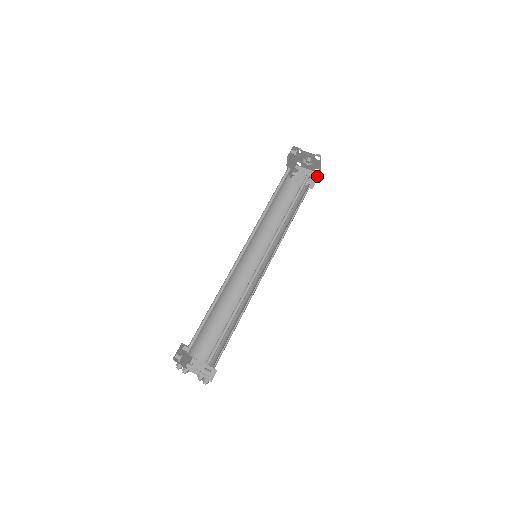
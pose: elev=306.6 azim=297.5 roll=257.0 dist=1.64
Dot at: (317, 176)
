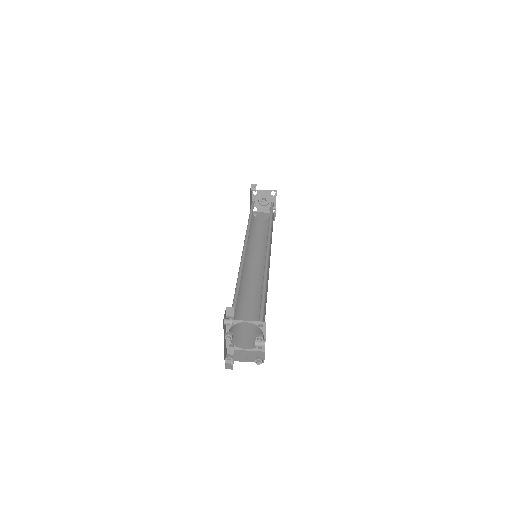
Dot at: (274, 214)
